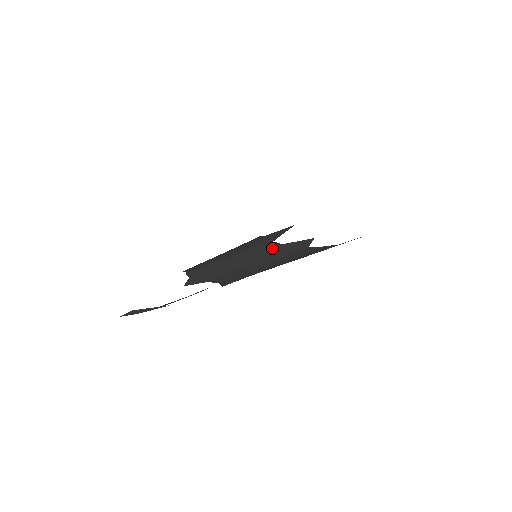
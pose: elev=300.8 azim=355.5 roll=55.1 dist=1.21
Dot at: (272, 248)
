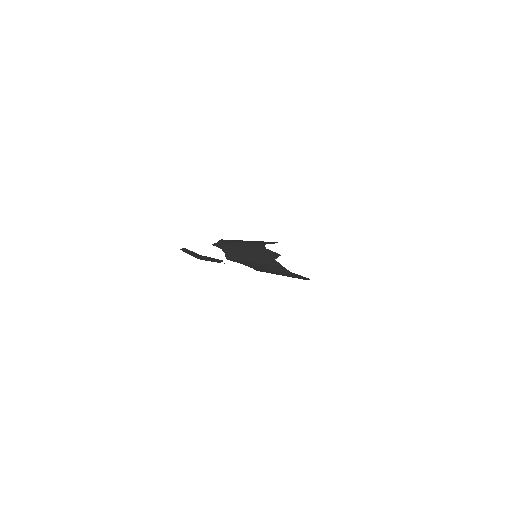
Dot at: (261, 248)
